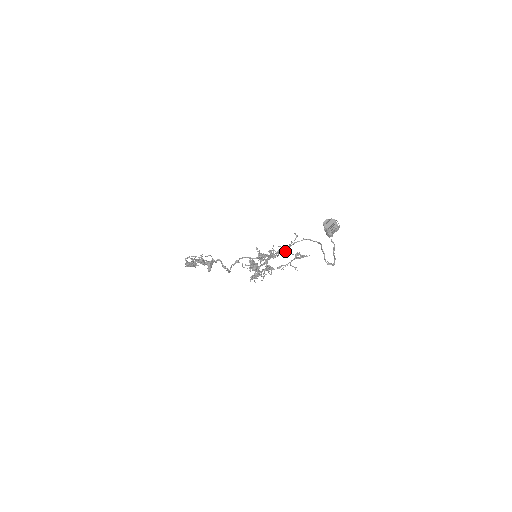
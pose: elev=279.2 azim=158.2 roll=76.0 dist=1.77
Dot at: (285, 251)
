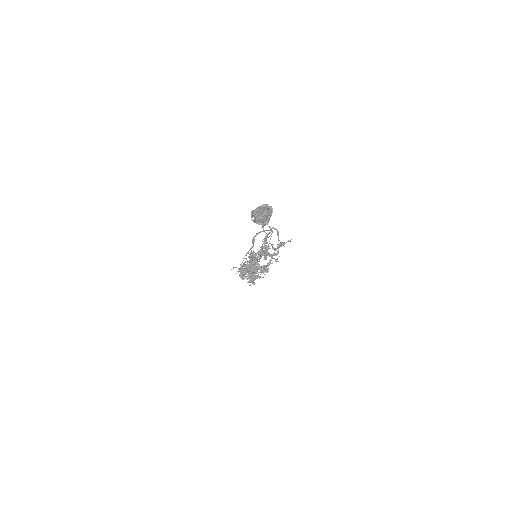
Dot at: (247, 252)
